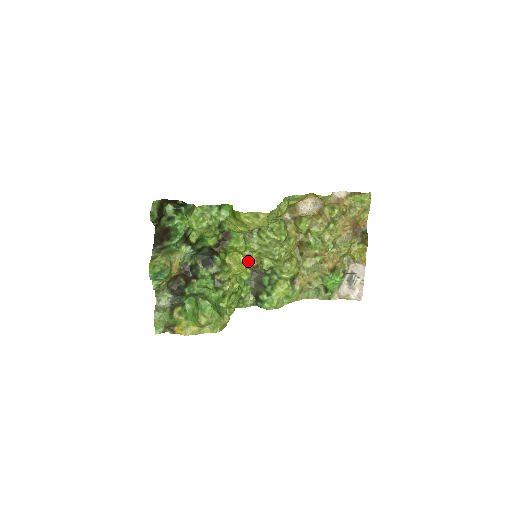
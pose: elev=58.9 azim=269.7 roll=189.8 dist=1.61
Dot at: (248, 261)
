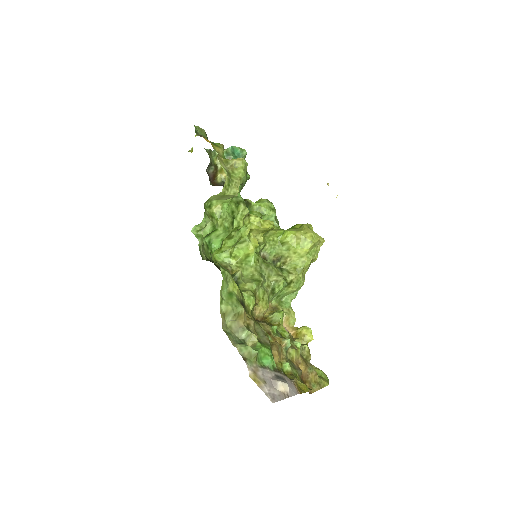
Dot at: (256, 243)
